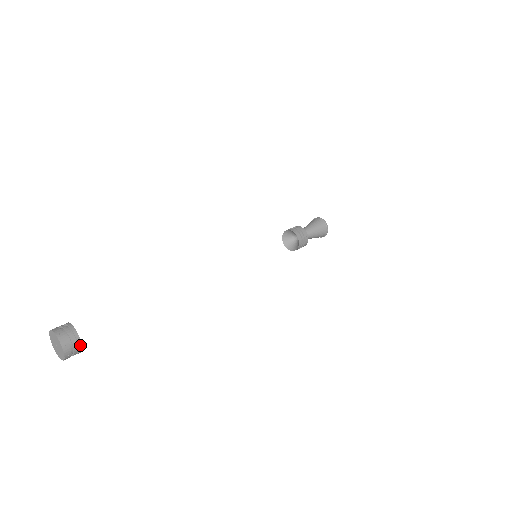
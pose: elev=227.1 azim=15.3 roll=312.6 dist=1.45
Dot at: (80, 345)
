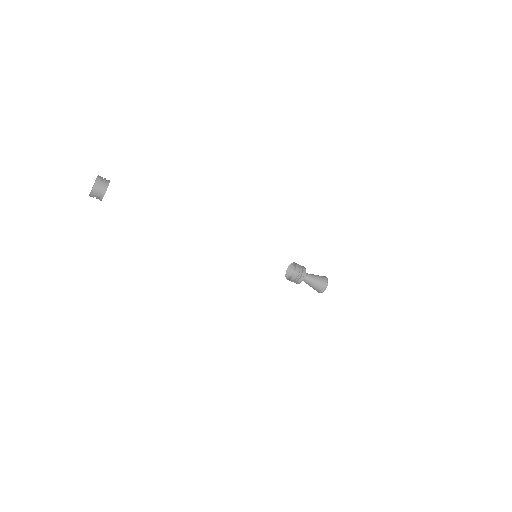
Dot at: (103, 194)
